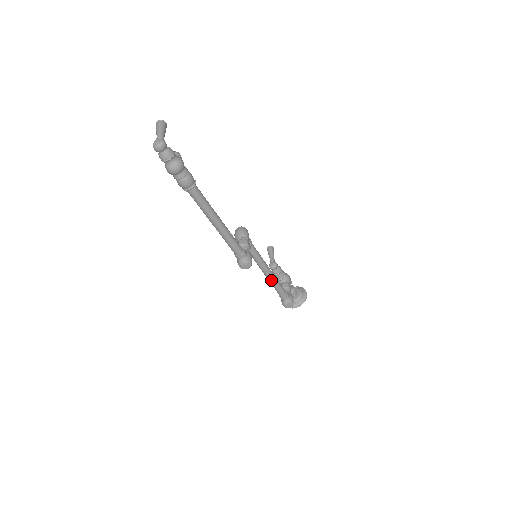
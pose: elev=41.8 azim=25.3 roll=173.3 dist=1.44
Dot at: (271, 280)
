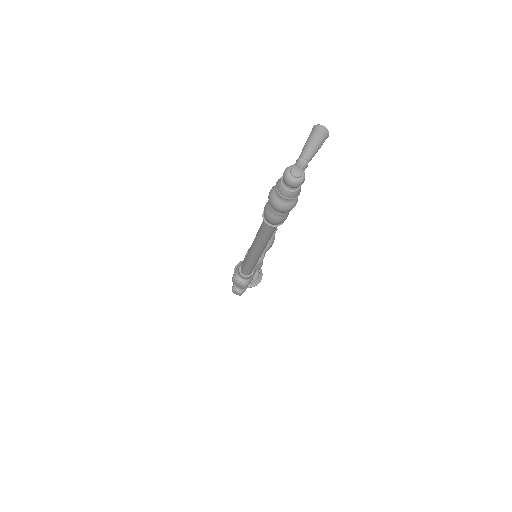
Dot at: occluded
